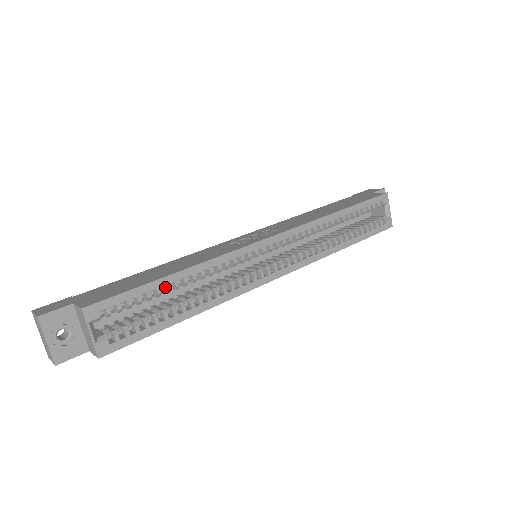
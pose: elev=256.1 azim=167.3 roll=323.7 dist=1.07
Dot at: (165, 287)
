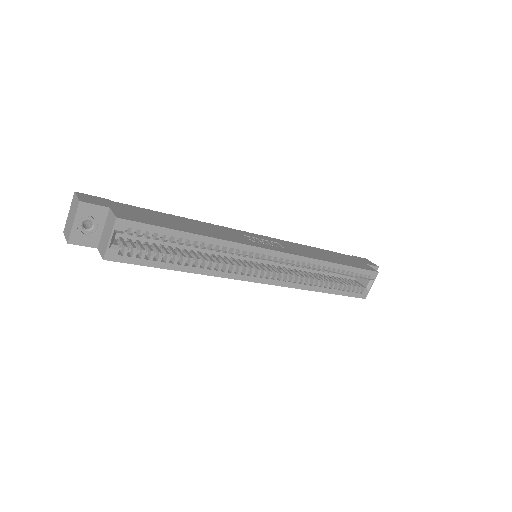
Dot at: (182, 239)
